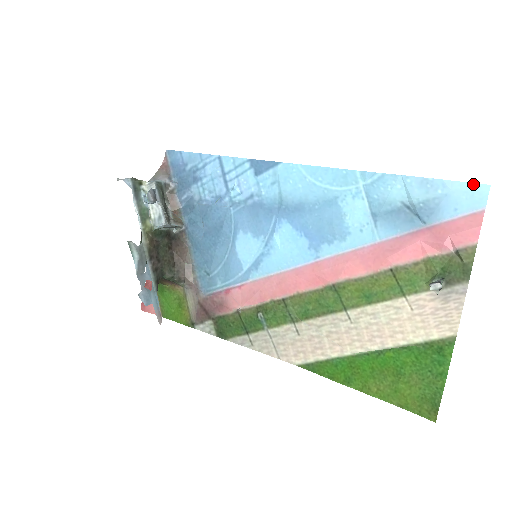
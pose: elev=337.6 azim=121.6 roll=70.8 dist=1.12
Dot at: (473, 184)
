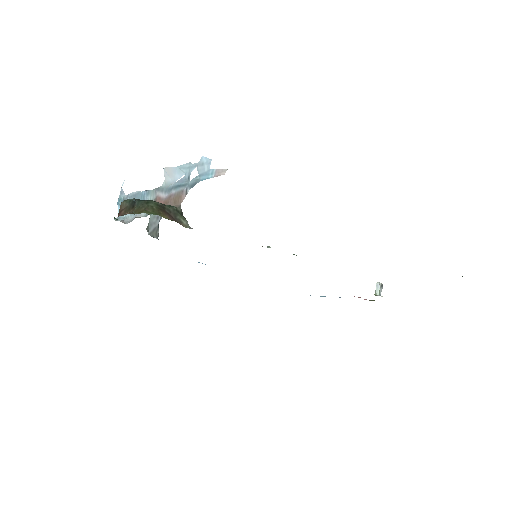
Dot at: occluded
